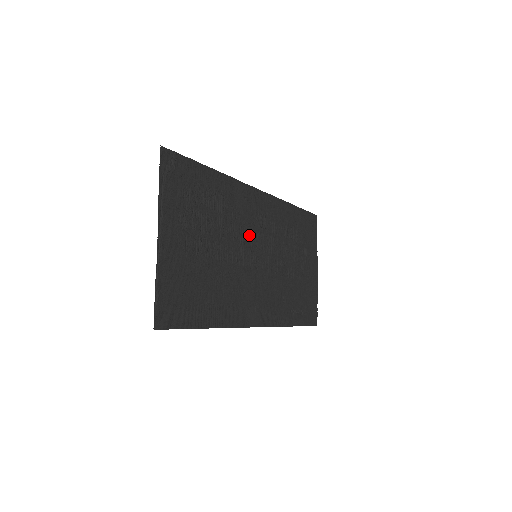
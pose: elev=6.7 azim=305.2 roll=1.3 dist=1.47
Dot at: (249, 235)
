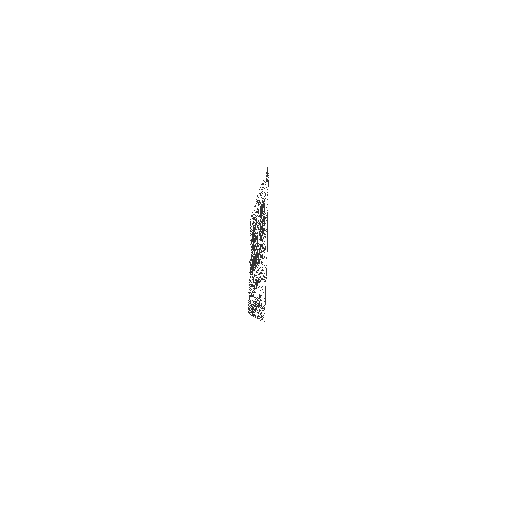
Dot at: occluded
